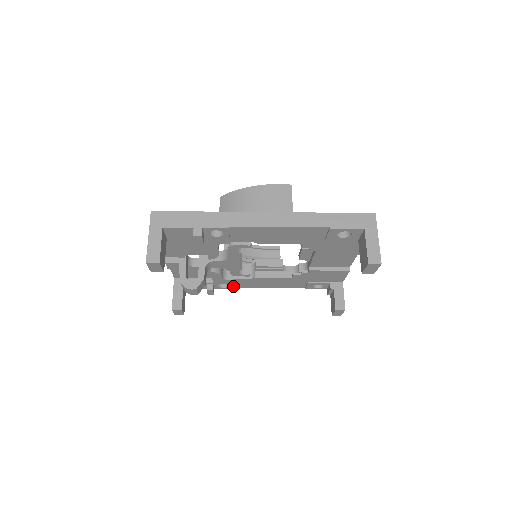
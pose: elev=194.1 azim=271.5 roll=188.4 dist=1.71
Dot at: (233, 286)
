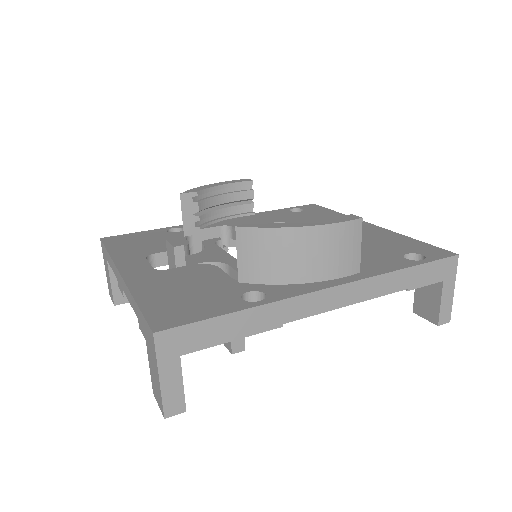
Dot at: occluded
